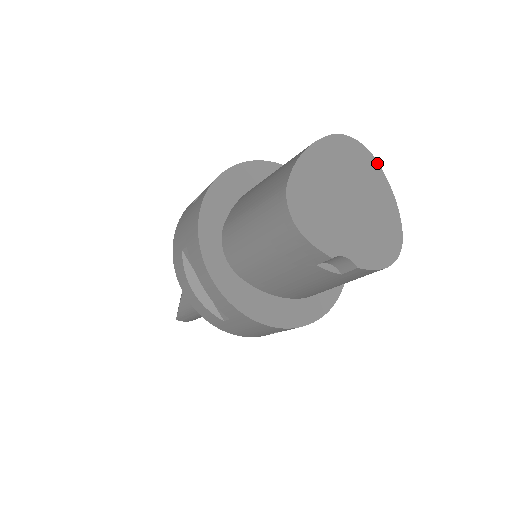
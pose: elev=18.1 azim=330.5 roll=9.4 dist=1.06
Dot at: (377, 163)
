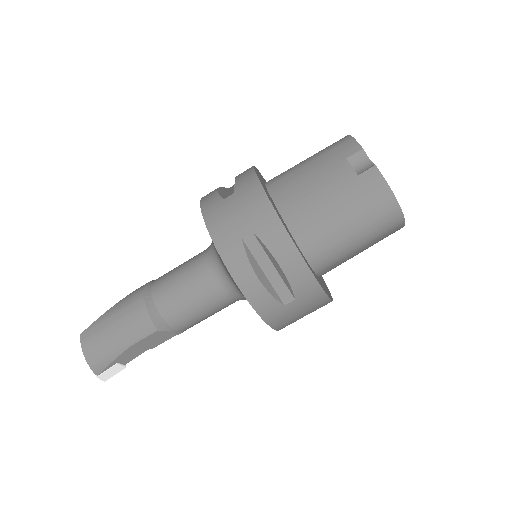
Dot at: occluded
